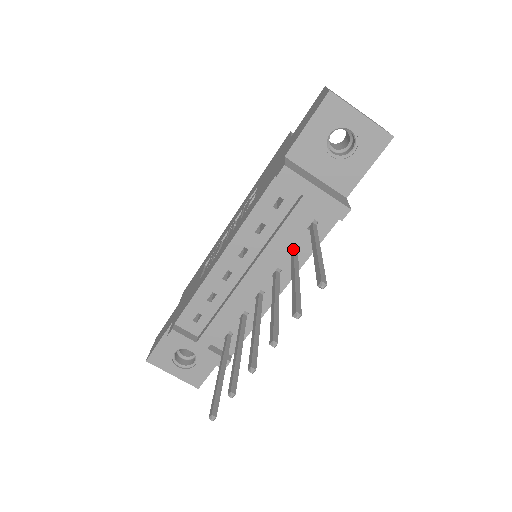
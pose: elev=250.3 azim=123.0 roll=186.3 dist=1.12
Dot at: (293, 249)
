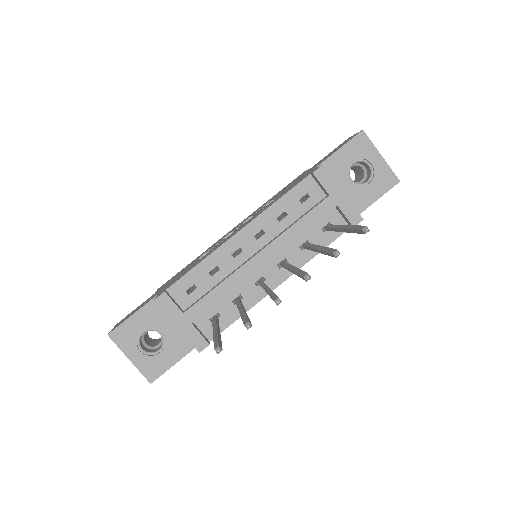
Dot at: occluded
